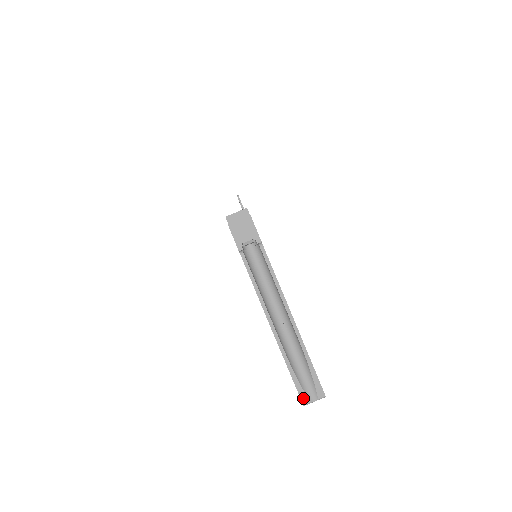
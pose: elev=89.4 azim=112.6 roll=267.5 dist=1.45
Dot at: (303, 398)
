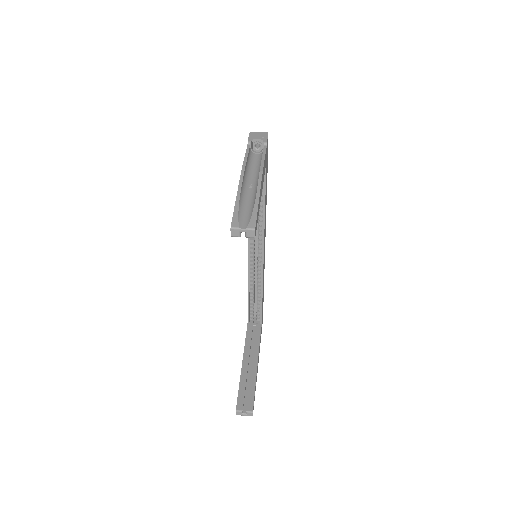
Dot at: (234, 222)
